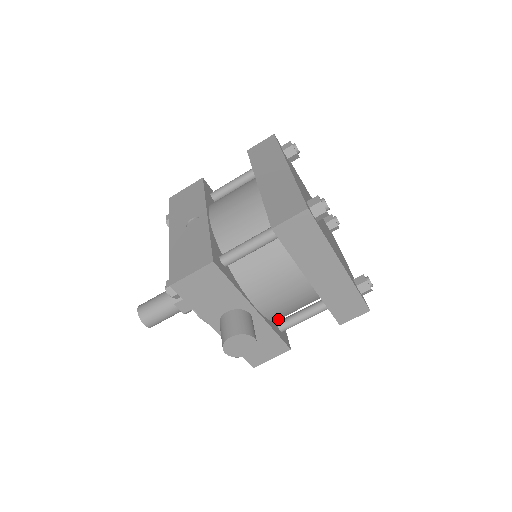
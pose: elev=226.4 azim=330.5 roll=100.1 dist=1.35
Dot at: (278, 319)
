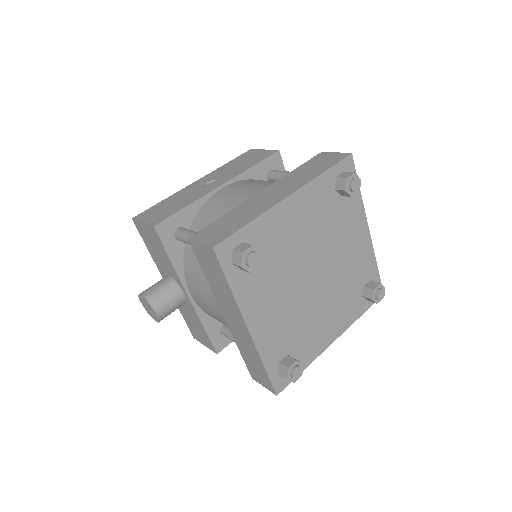
Dot at: occluded
